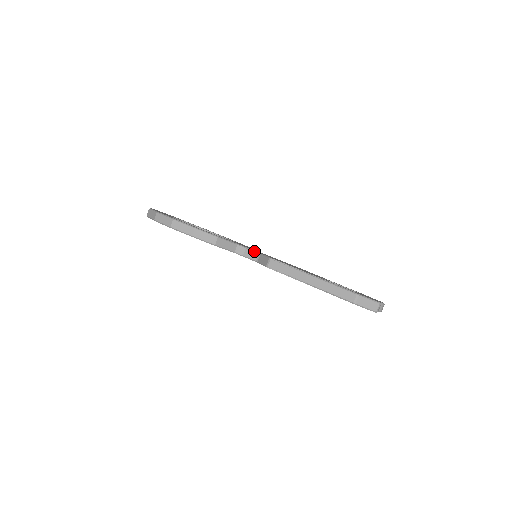
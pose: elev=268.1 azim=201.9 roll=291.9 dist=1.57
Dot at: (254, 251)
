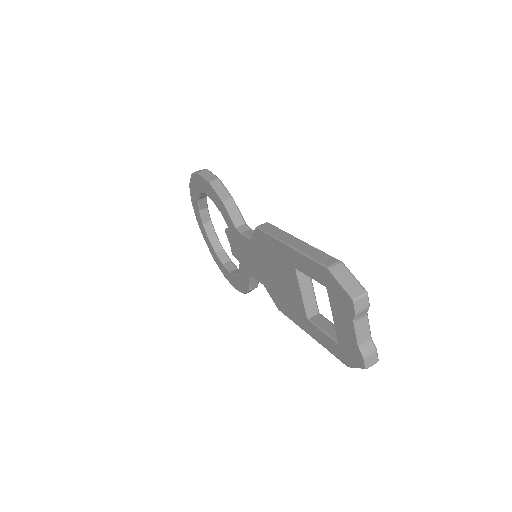
Dot at: occluded
